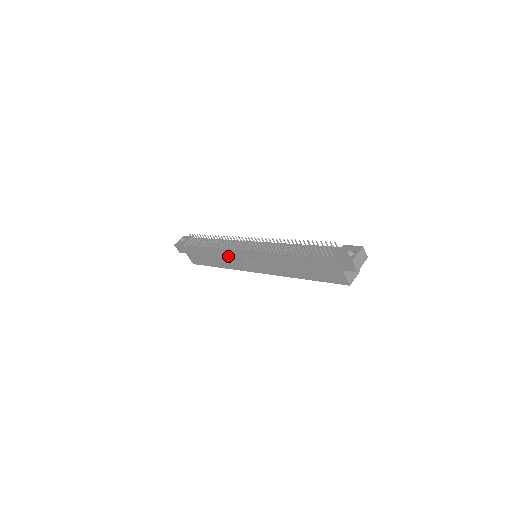
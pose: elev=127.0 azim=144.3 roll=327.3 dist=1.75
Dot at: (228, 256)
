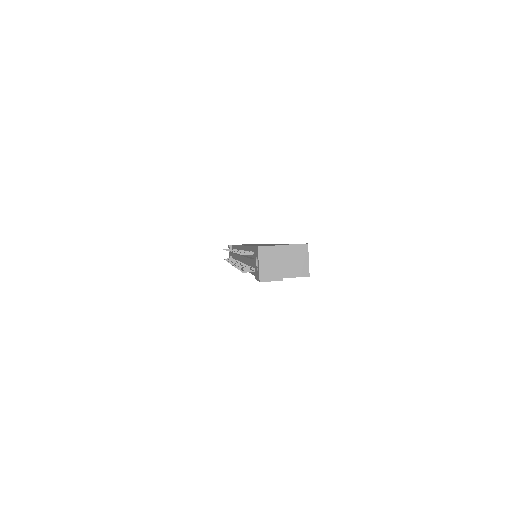
Dot at: occluded
